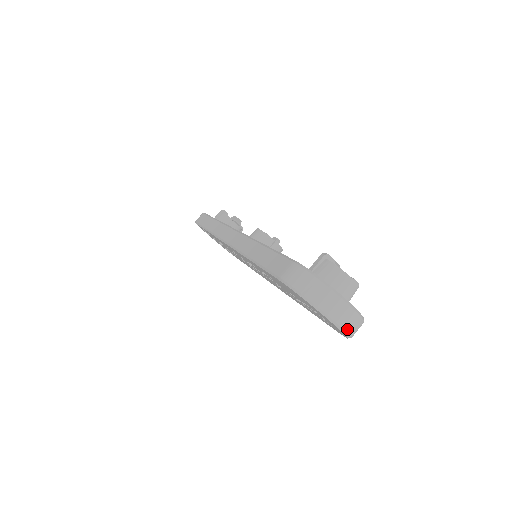
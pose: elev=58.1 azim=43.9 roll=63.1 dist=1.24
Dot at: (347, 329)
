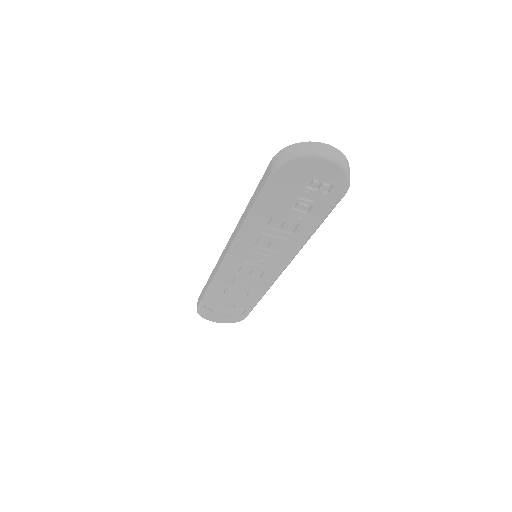
Dot at: (339, 161)
